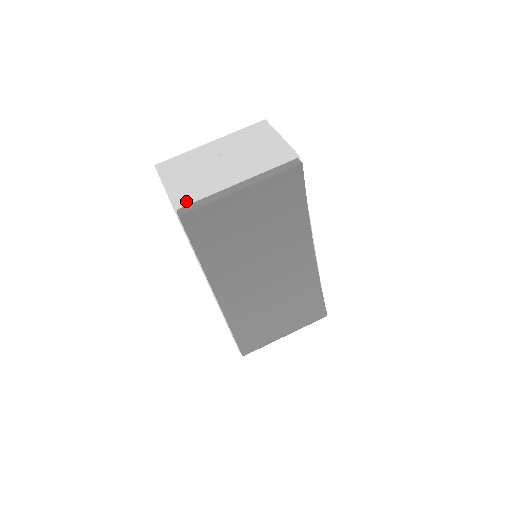
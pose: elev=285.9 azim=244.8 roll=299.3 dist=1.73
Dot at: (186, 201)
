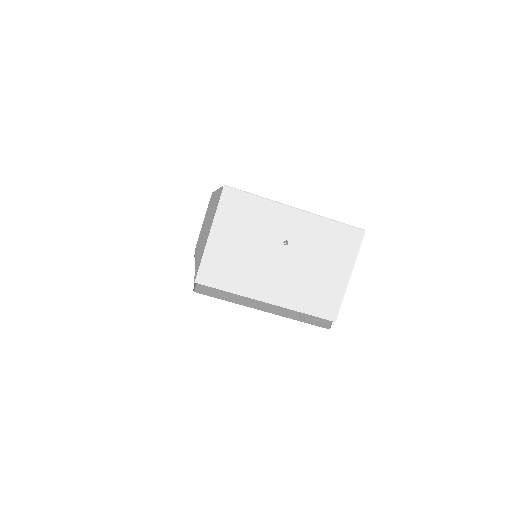
Dot at: (211, 282)
